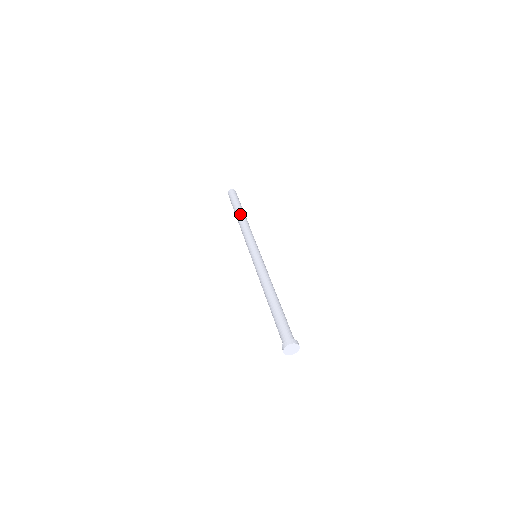
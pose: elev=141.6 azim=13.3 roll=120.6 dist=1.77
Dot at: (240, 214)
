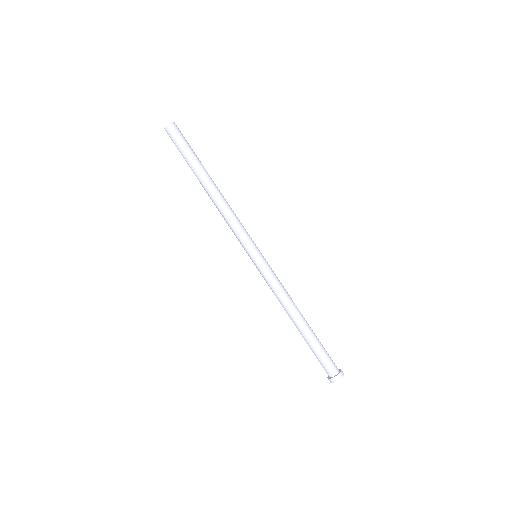
Dot at: (204, 186)
